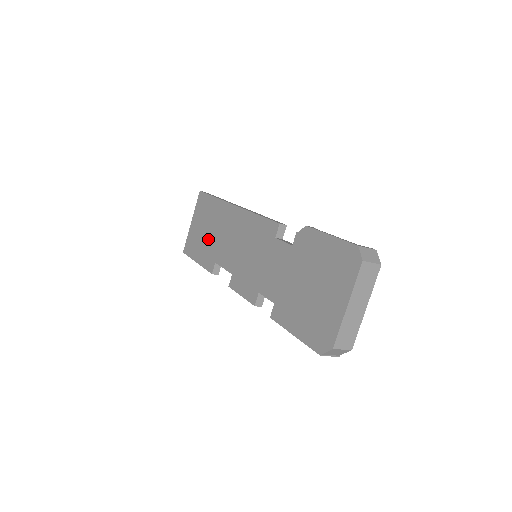
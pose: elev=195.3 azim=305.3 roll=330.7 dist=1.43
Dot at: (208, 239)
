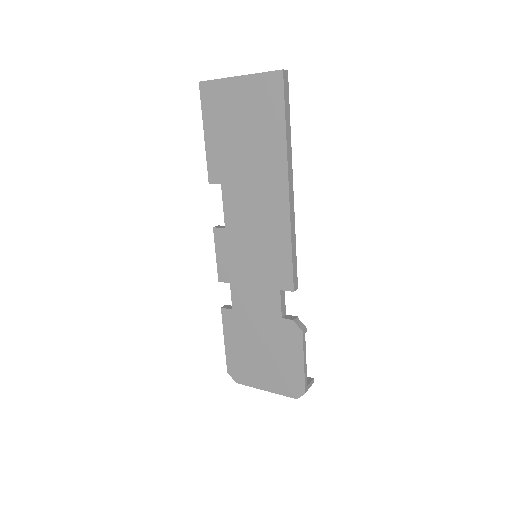
Dot at: (236, 148)
